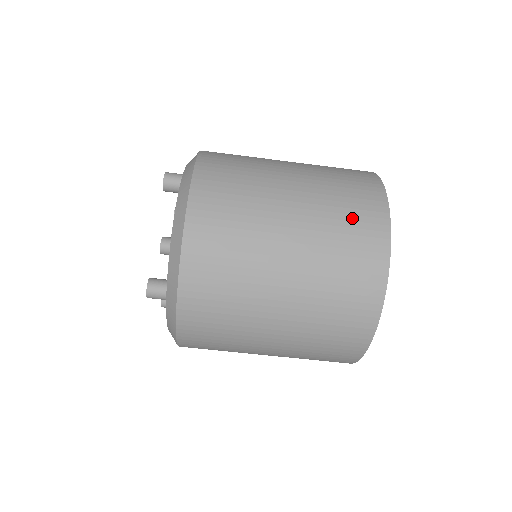
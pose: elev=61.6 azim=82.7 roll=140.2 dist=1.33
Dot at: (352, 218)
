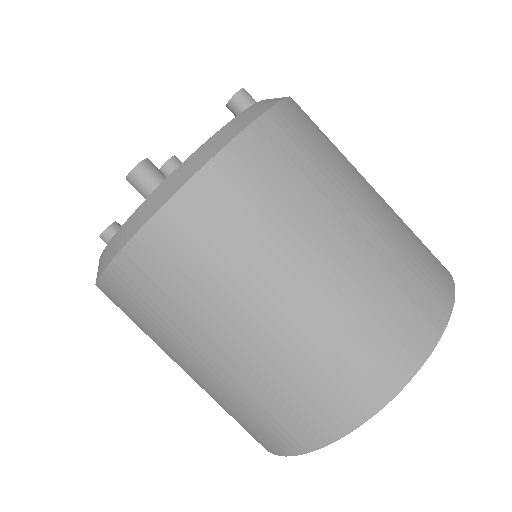
Dot at: (420, 269)
